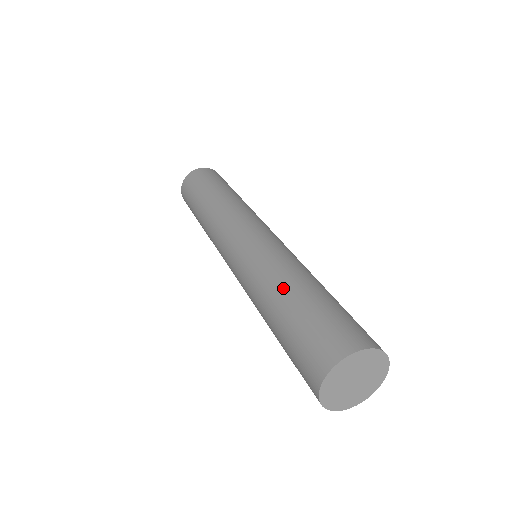
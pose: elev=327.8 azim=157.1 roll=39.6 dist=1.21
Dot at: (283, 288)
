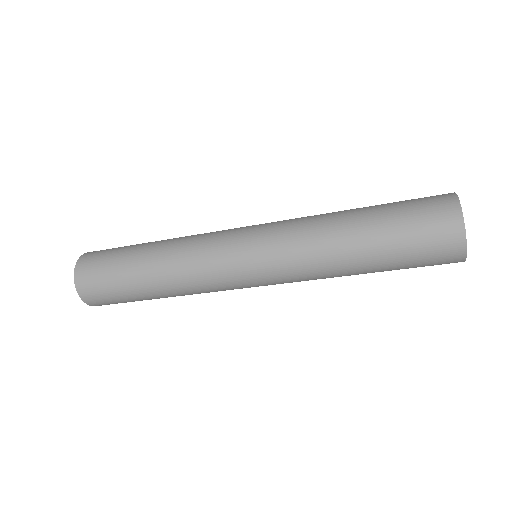
Dot at: (348, 220)
